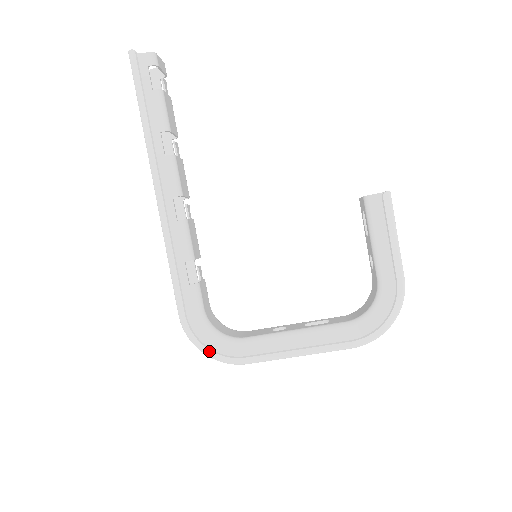
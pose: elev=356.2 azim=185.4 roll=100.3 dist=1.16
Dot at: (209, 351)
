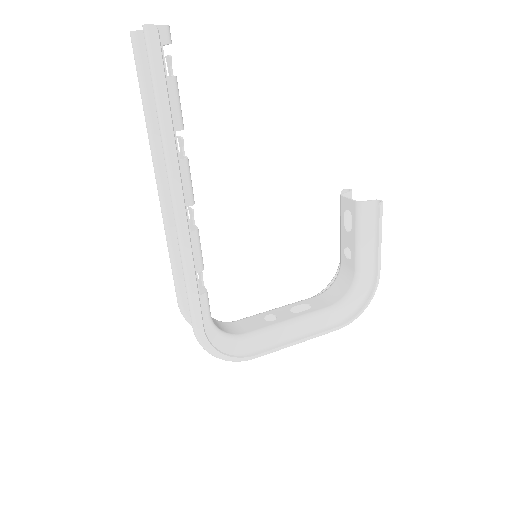
Dot at: (224, 356)
